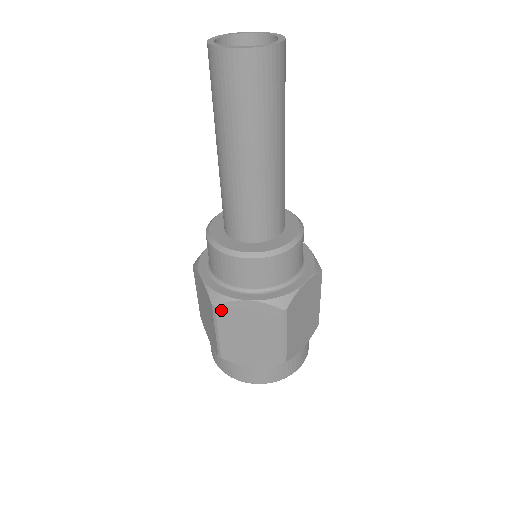
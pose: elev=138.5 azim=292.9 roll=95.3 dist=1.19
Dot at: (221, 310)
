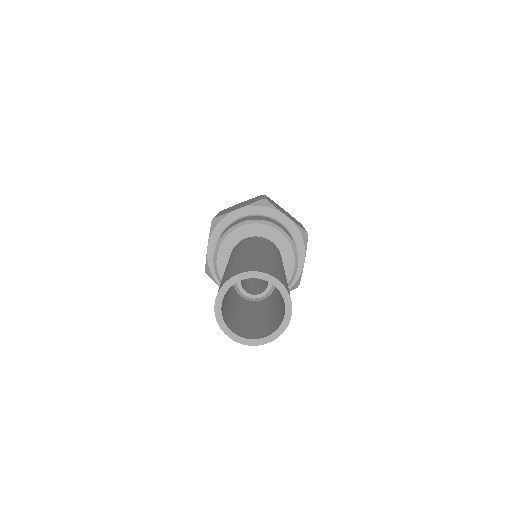
Dot at: occluded
